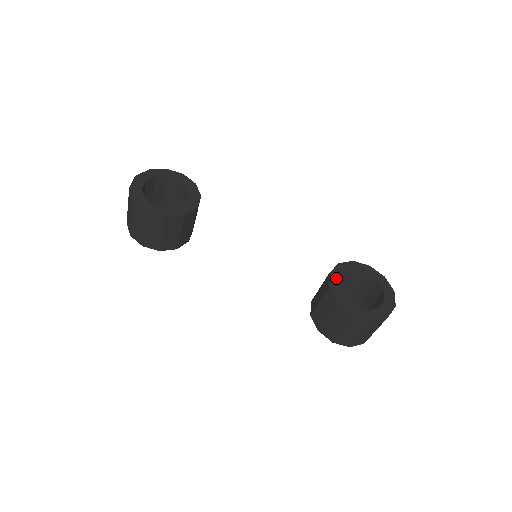
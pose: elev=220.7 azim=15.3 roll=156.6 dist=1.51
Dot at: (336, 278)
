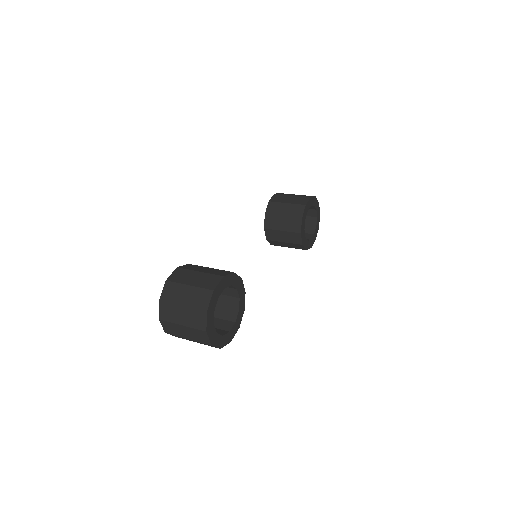
Dot at: (303, 233)
